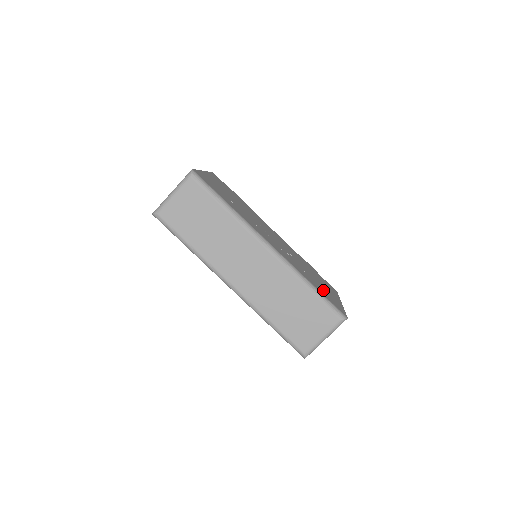
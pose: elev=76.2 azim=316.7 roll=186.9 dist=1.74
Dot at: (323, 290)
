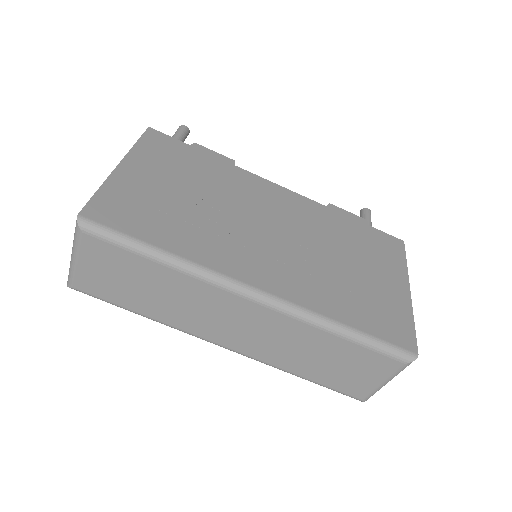
Dot at: (370, 305)
